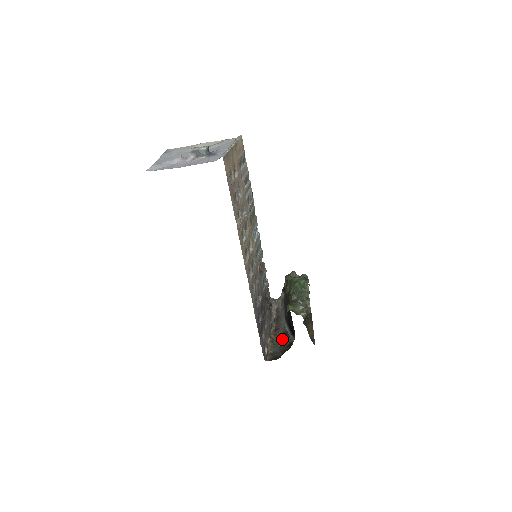
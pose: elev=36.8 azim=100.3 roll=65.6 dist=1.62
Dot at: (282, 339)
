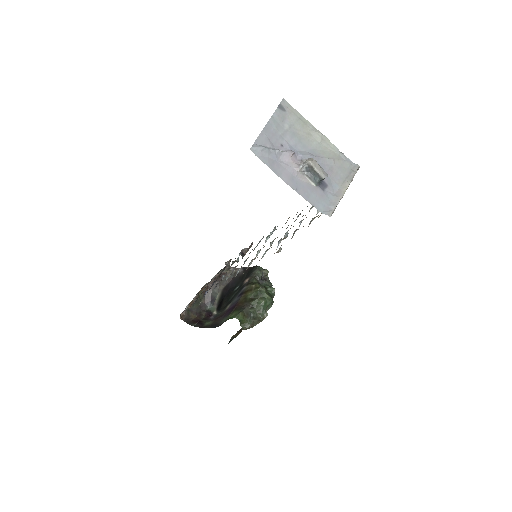
Dot at: (206, 300)
